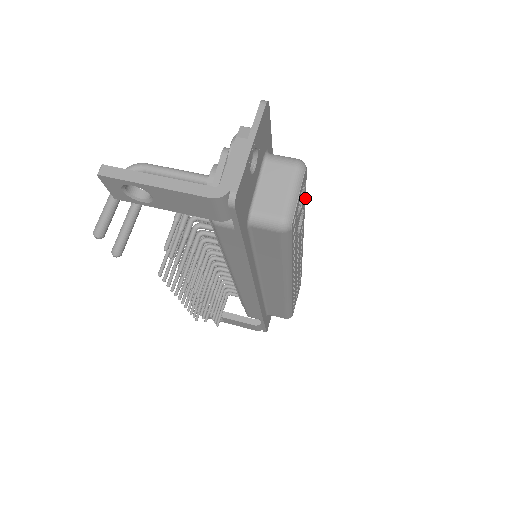
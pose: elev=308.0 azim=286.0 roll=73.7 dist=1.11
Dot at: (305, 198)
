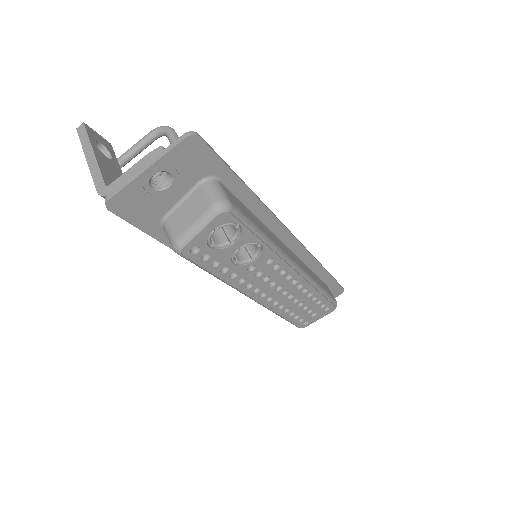
Dot at: (257, 237)
